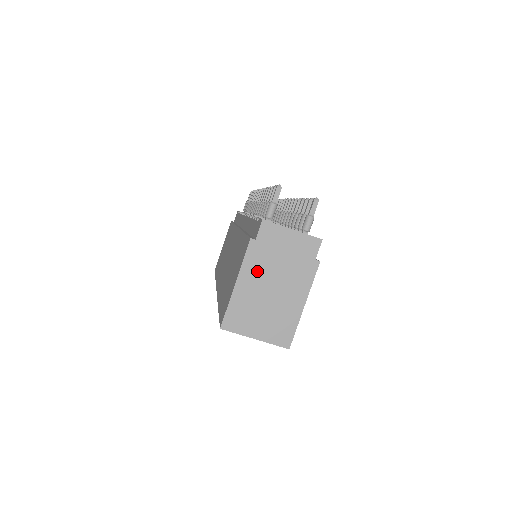
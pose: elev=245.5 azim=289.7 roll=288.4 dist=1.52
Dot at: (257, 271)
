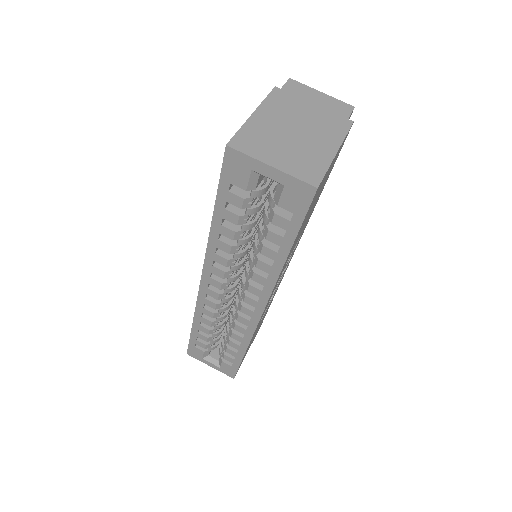
Dot at: (280, 110)
